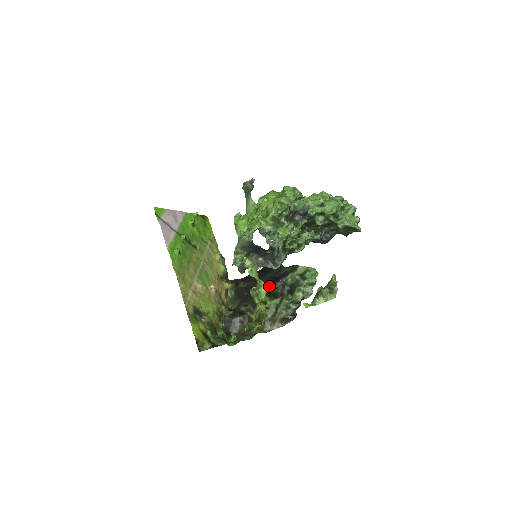
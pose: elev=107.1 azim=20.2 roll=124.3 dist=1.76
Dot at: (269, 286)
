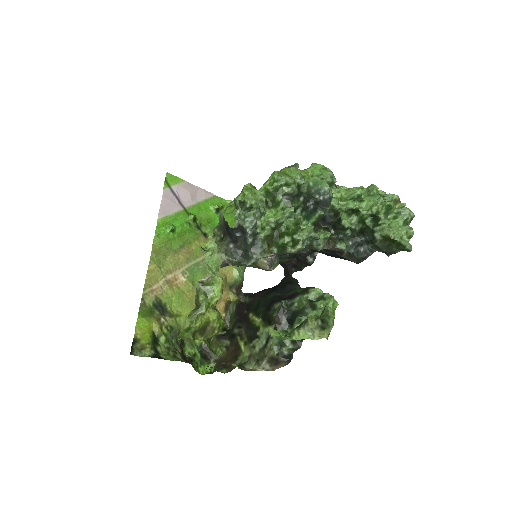
Dot at: (268, 306)
